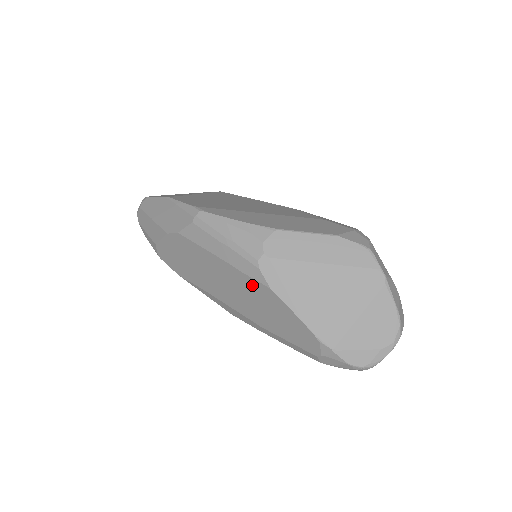
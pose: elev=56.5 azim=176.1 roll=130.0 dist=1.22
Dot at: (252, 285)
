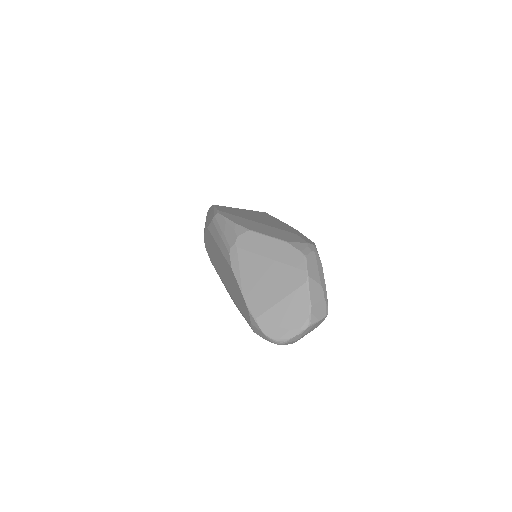
Dot at: (227, 266)
